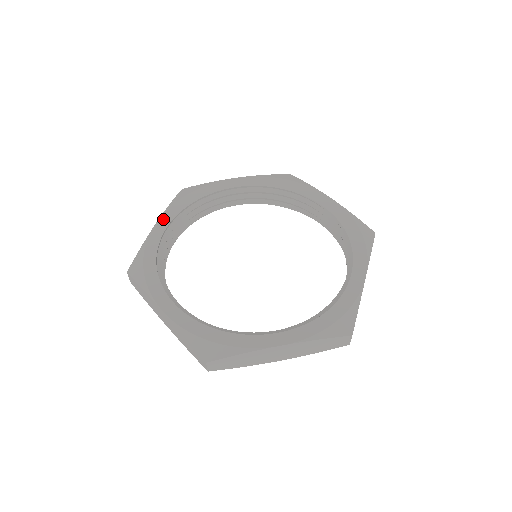
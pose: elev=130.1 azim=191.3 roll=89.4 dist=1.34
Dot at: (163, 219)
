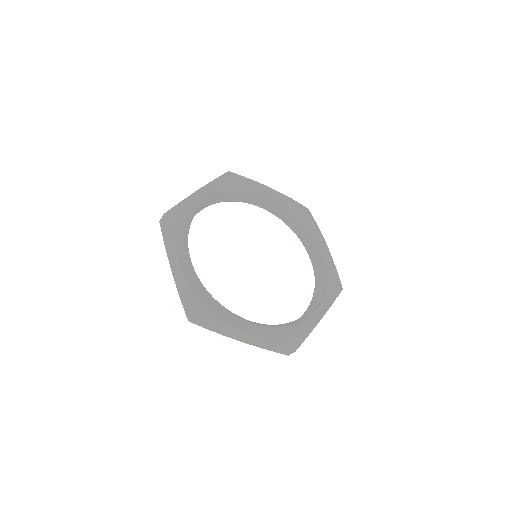
Dot at: (181, 253)
